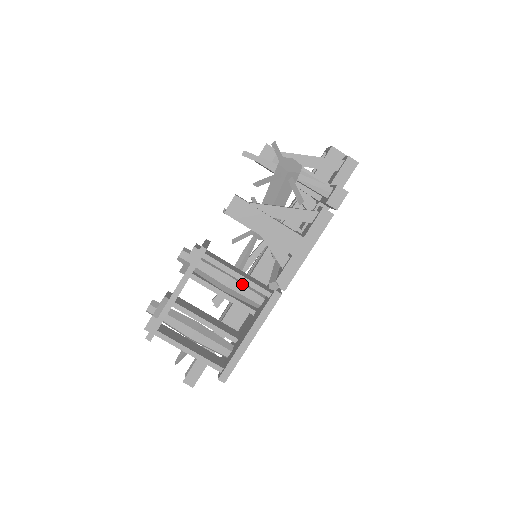
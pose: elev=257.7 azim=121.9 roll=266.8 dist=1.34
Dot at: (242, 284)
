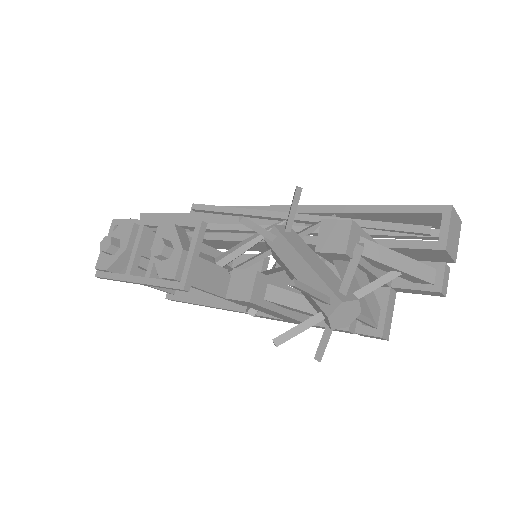
Dot at: occluded
